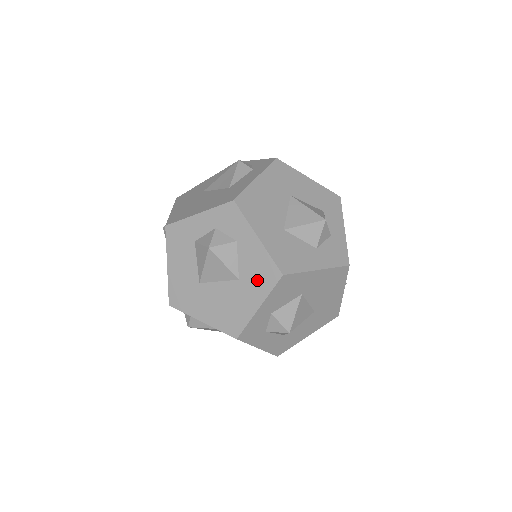
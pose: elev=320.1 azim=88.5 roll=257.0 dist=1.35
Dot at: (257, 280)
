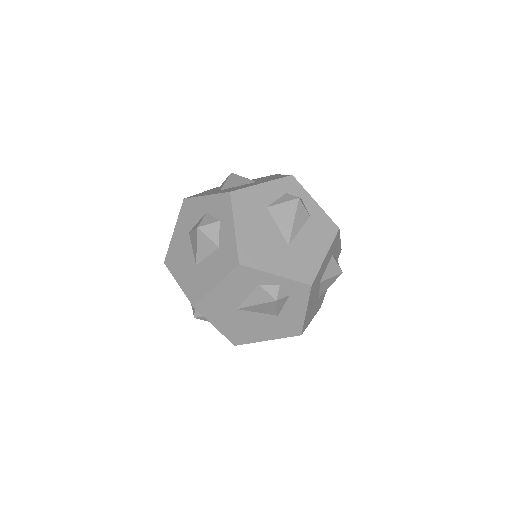
Dot at: occluded
